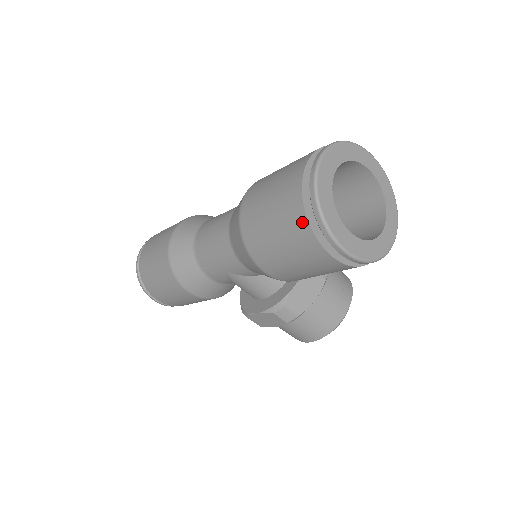
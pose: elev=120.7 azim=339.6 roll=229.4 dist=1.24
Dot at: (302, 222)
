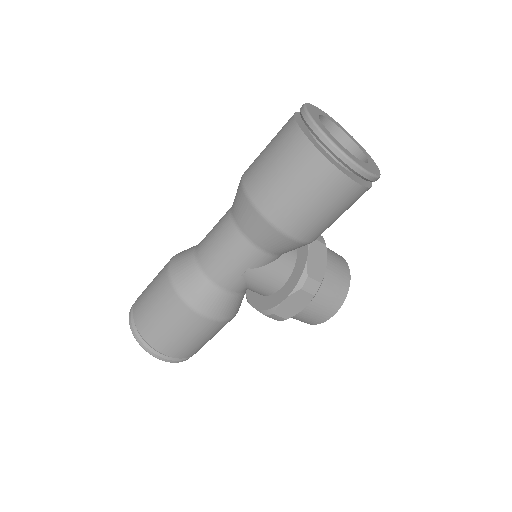
Dot at: (318, 159)
